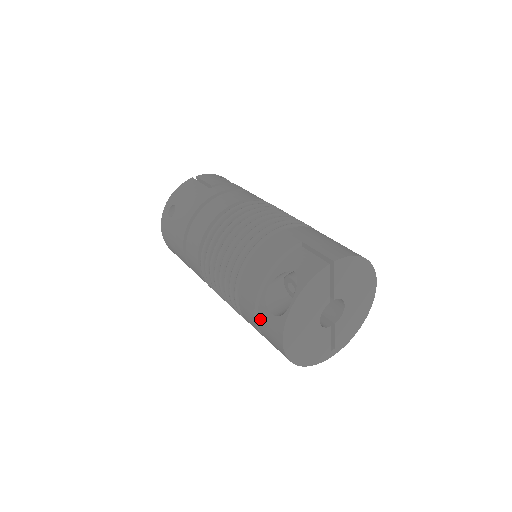
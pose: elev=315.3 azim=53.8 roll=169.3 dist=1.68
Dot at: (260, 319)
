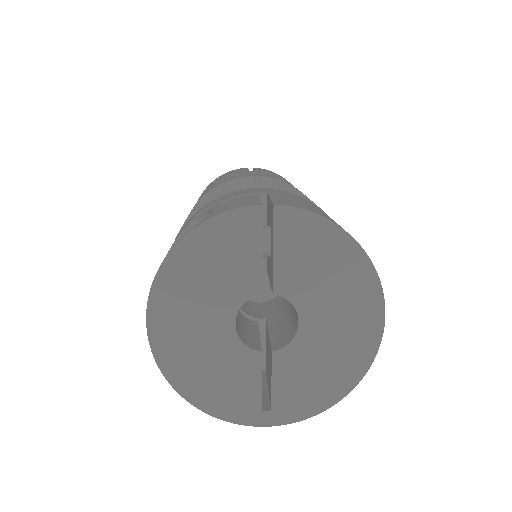
Dot at: occluded
